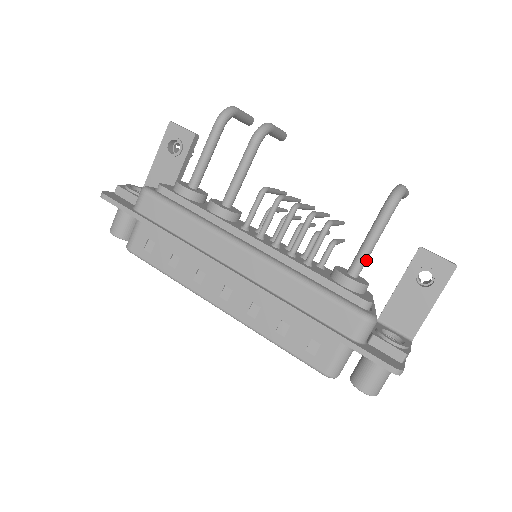
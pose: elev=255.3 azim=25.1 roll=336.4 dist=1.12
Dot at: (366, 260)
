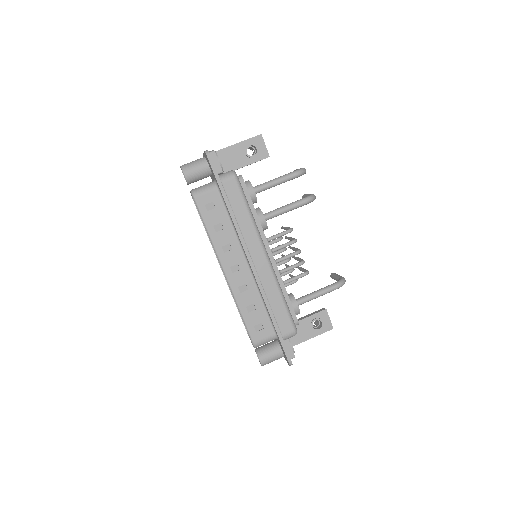
Dot at: (308, 301)
